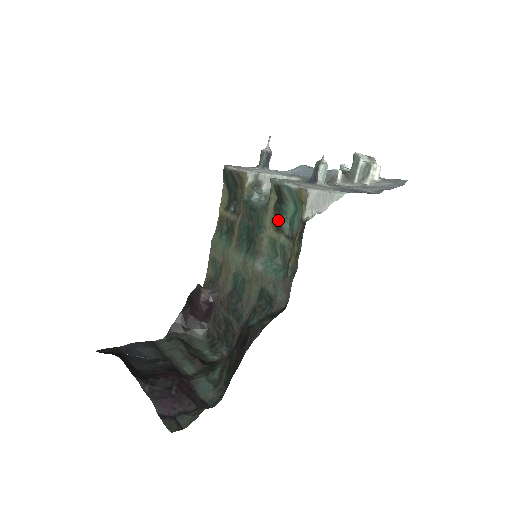
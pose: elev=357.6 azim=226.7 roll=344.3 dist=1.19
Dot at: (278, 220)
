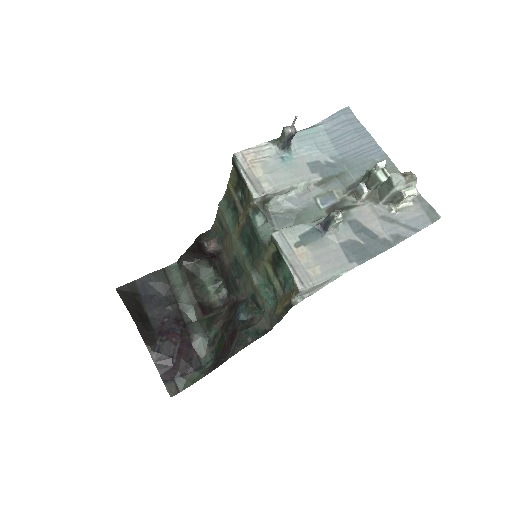
Dot at: (275, 266)
